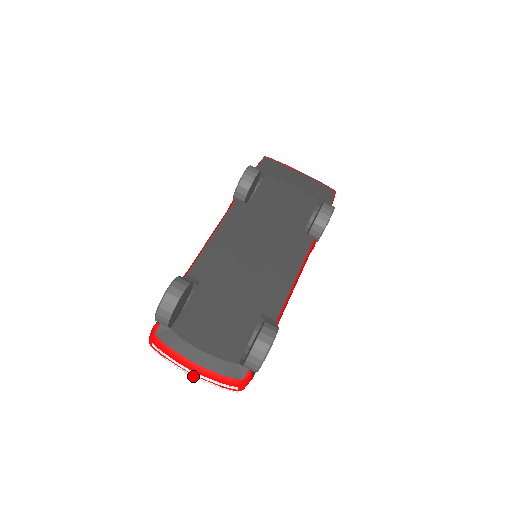
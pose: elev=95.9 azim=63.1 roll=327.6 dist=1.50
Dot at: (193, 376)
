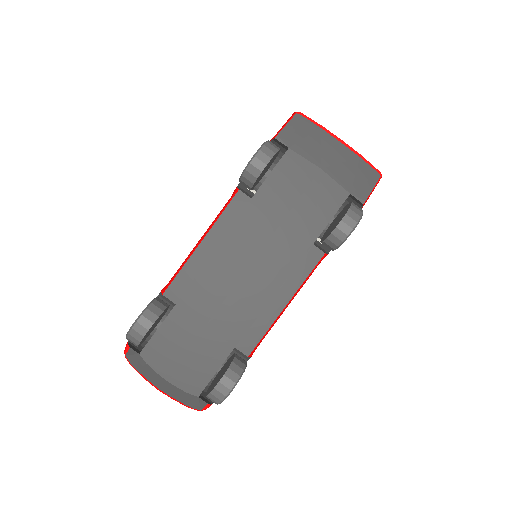
Dot at: occluded
